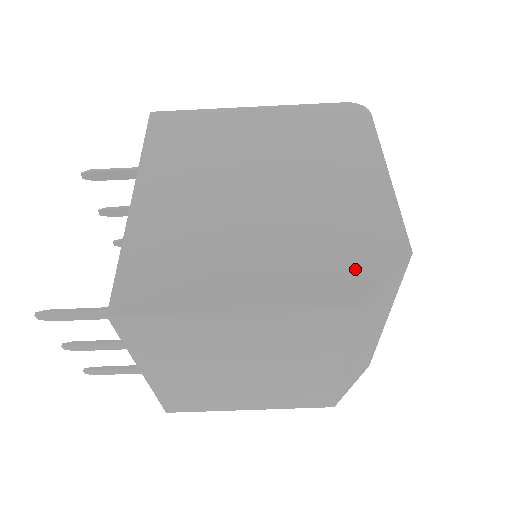
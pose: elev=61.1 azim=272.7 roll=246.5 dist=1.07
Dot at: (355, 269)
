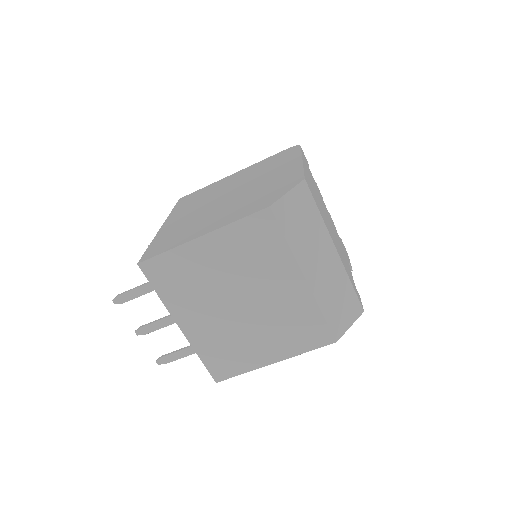
Dot at: (270, 197)
